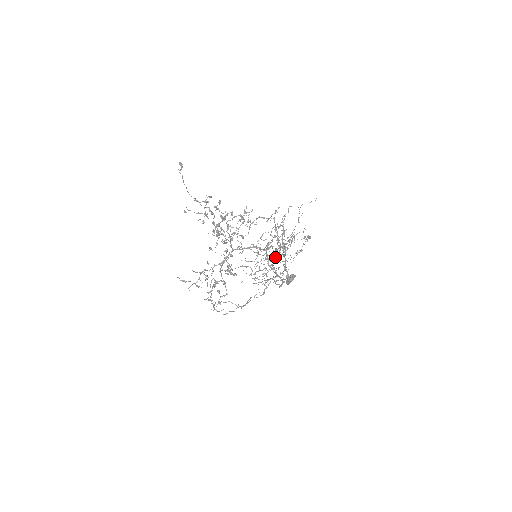
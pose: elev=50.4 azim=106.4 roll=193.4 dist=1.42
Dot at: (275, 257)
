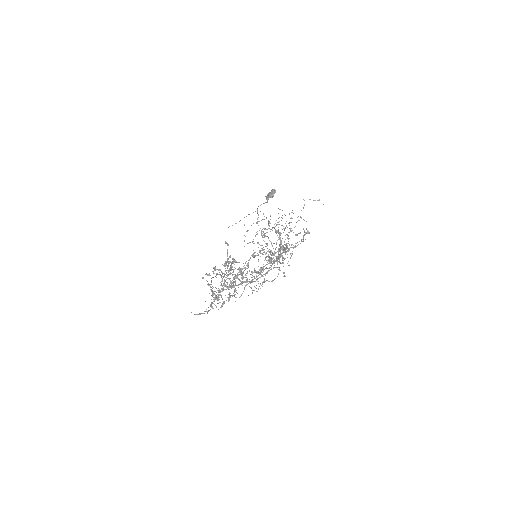
Dot at: (268, 223)
